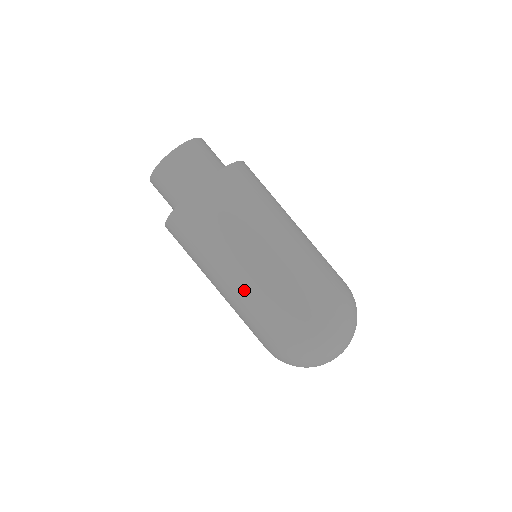
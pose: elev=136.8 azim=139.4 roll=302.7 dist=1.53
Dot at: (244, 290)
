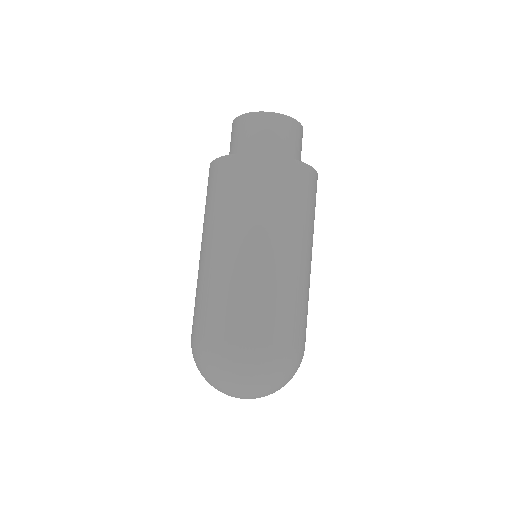
Dot at: (201, 268)
